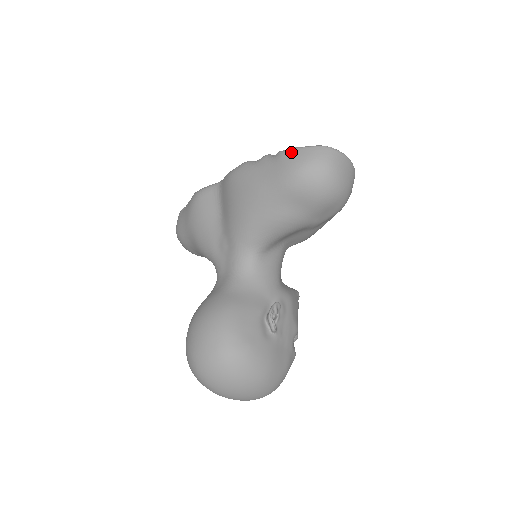
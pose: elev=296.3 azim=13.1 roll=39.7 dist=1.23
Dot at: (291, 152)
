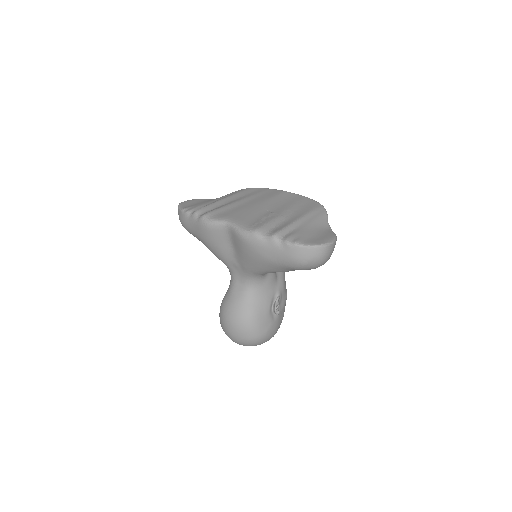
Dot at: (296, 249)
